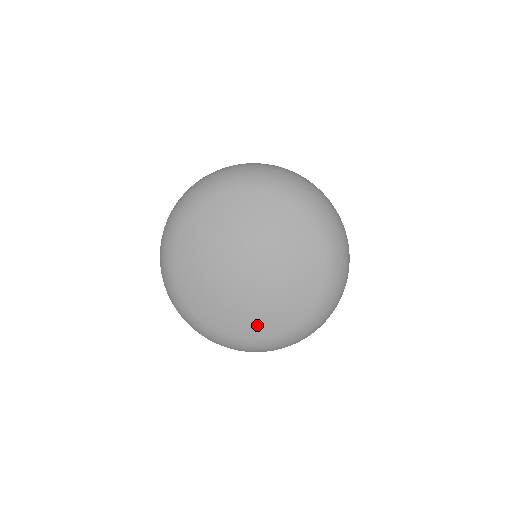
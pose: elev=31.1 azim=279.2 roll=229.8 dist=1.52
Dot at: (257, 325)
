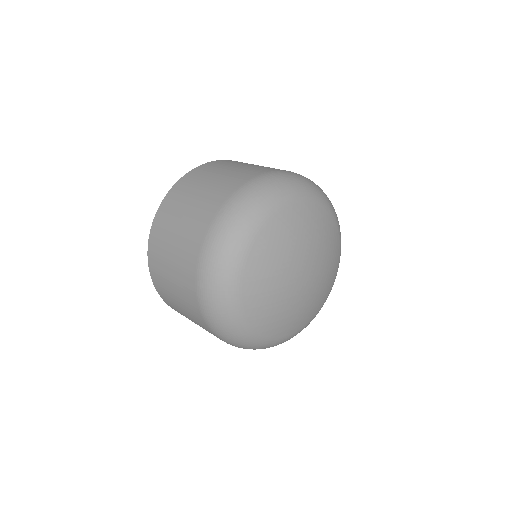
Dot at: (284, 326)
